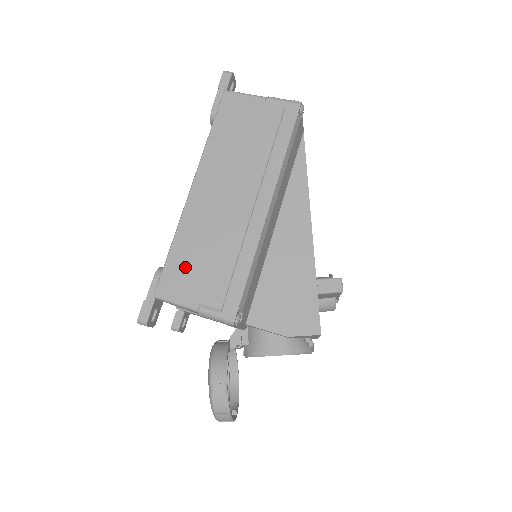
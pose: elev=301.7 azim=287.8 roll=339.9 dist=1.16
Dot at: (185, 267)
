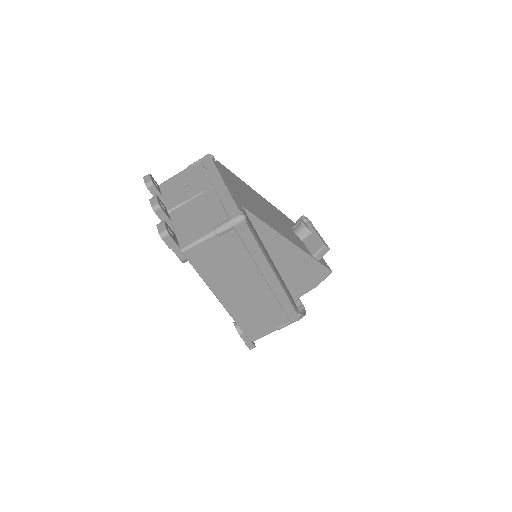
Dot at: (256, 326)
